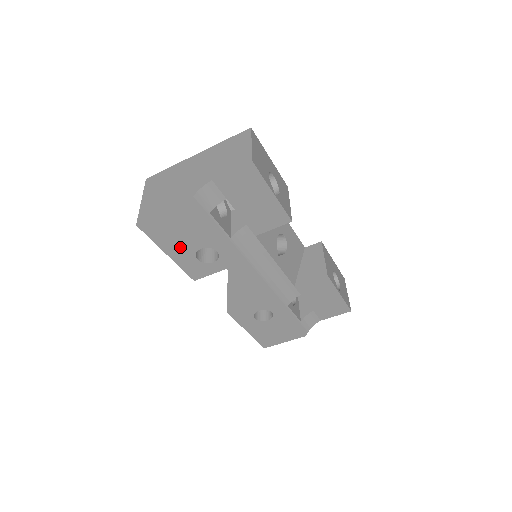
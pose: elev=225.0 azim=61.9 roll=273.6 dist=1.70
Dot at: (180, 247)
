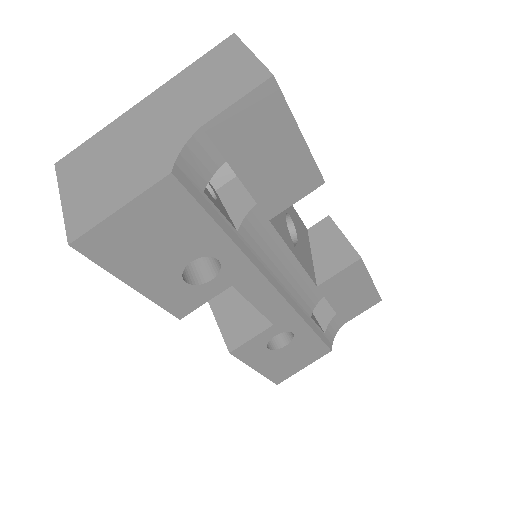
Dot at: (155, 268)
